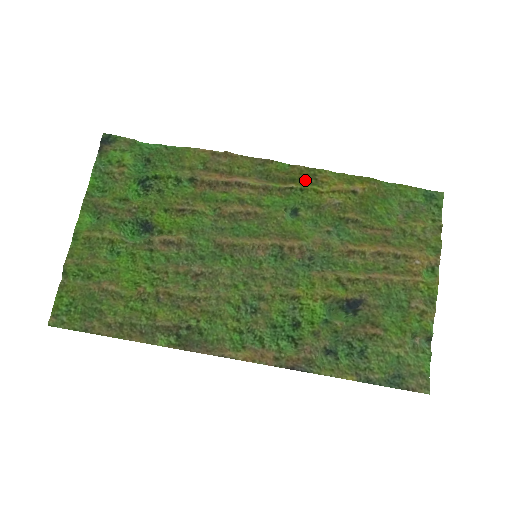
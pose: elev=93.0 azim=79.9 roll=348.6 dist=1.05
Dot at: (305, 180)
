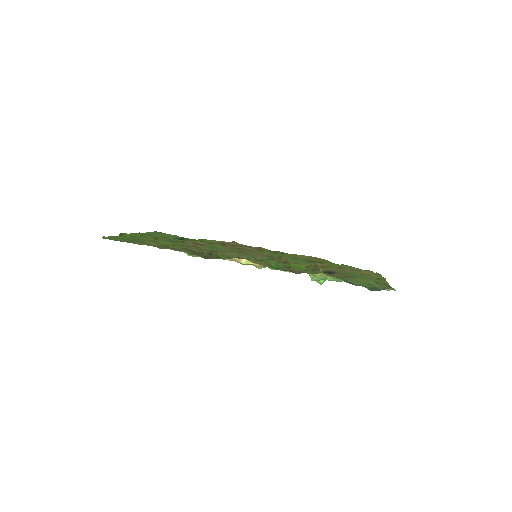
Dot at: occluded
